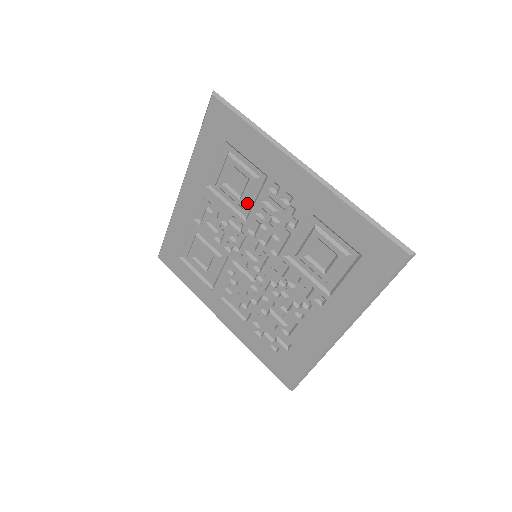
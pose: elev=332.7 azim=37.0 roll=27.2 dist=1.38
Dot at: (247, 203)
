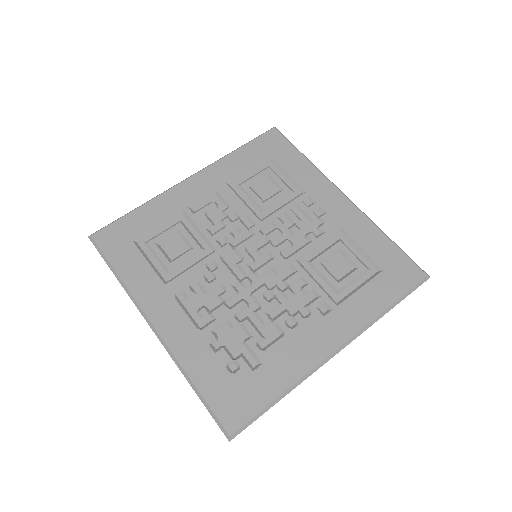
Dot at: (269, 208)
